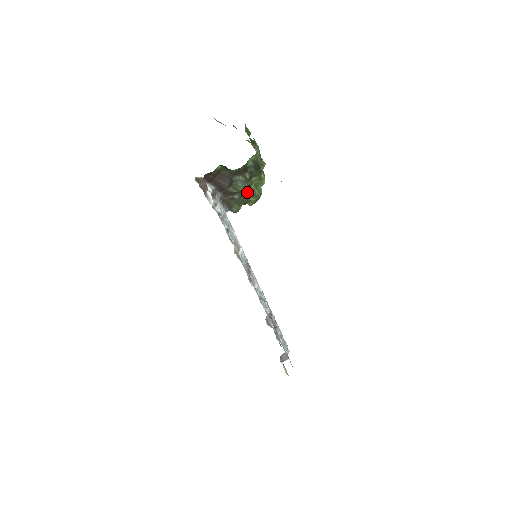
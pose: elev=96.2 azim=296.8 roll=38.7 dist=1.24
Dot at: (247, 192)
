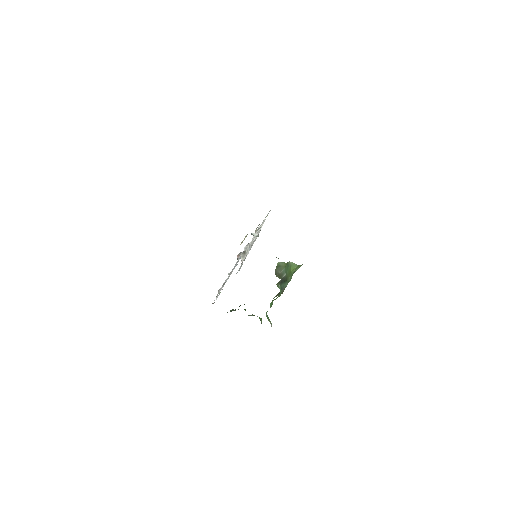
Dot at: occluded
